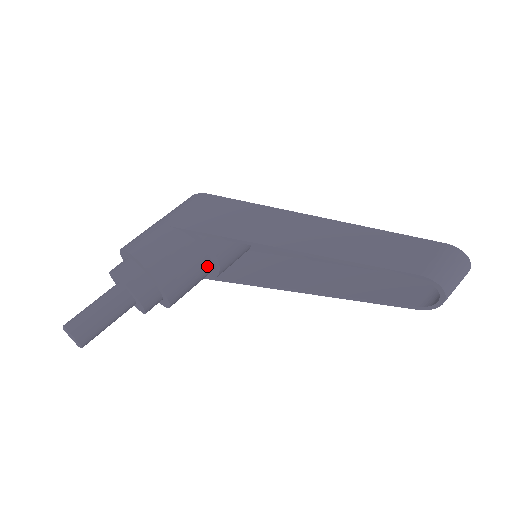
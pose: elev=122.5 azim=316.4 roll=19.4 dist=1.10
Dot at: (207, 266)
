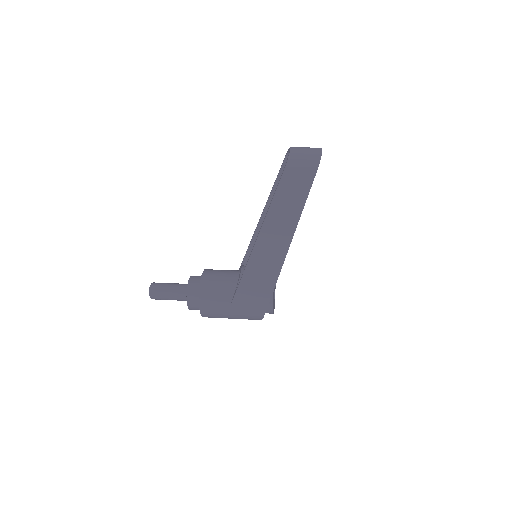
Dot at: (234, 279)
